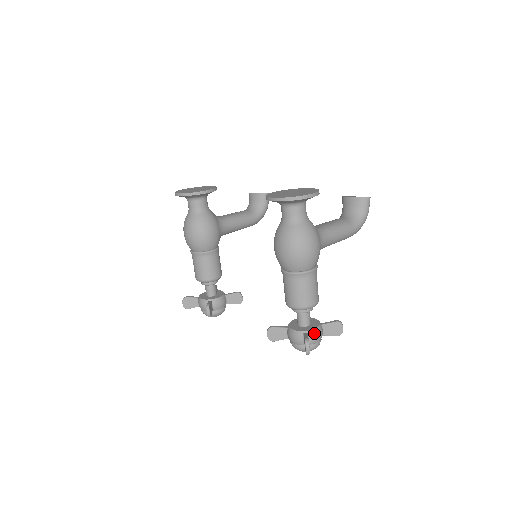
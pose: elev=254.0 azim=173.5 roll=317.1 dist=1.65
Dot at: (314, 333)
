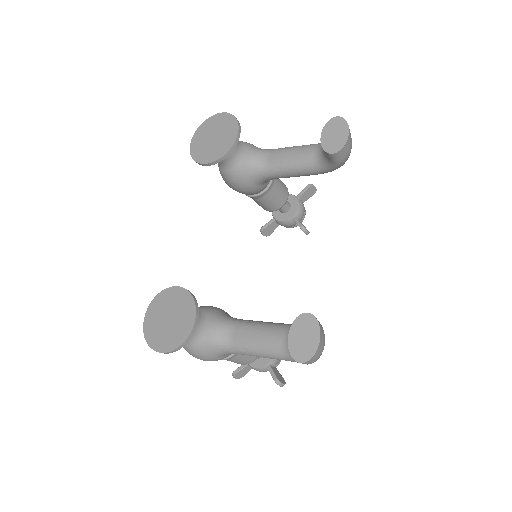
Dot at: occluded
